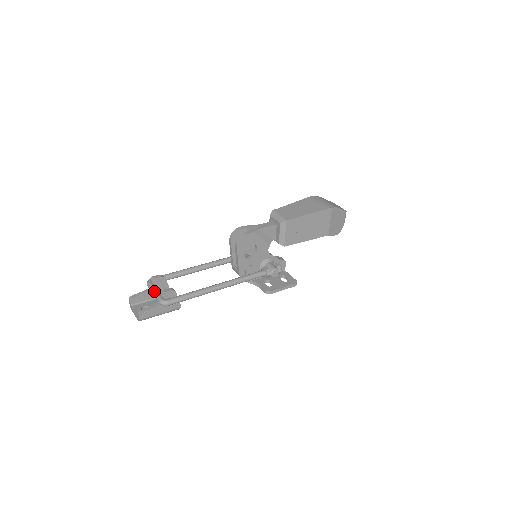
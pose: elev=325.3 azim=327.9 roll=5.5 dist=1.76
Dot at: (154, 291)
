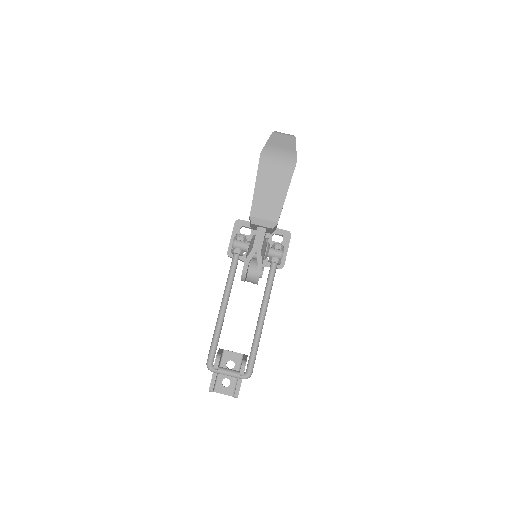
Dot at: (228, 375)
